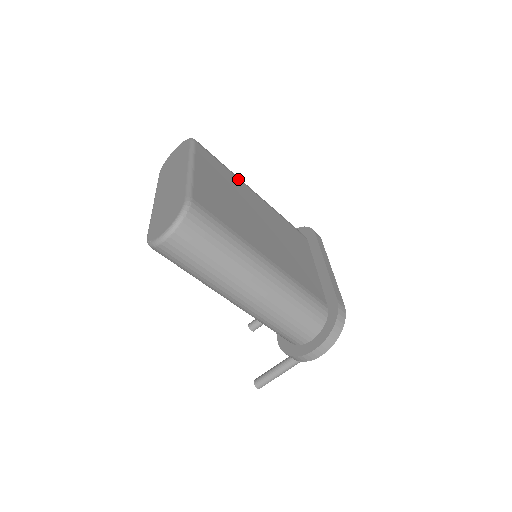
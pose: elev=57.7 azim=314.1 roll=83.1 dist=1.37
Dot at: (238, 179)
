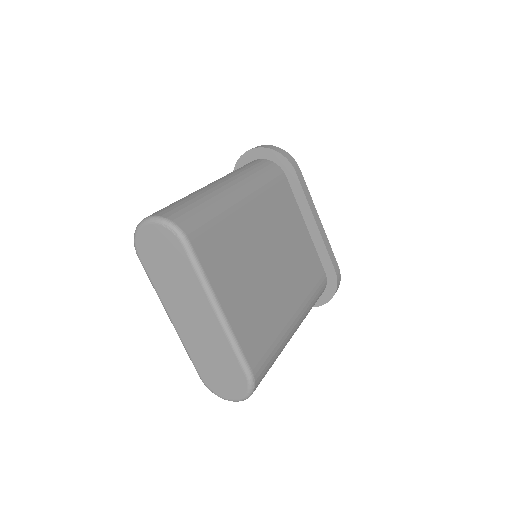
Dot at: (231, 215)
